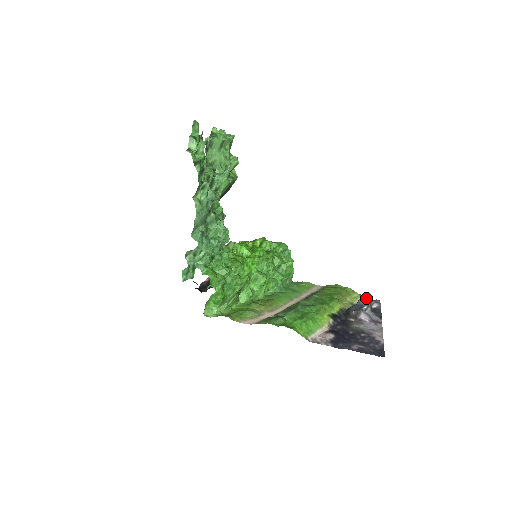
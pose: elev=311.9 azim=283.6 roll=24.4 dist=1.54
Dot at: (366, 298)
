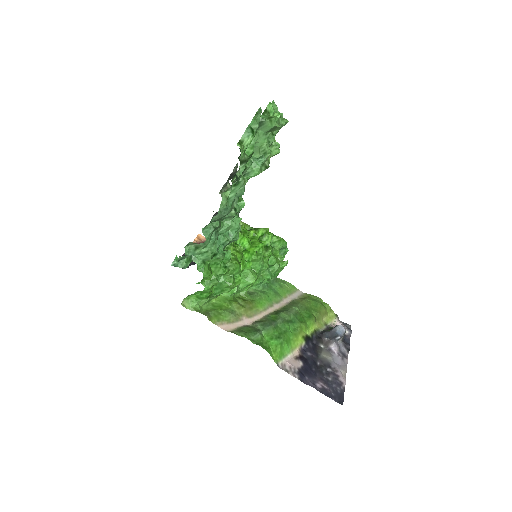
Dot at: (343, 327)
